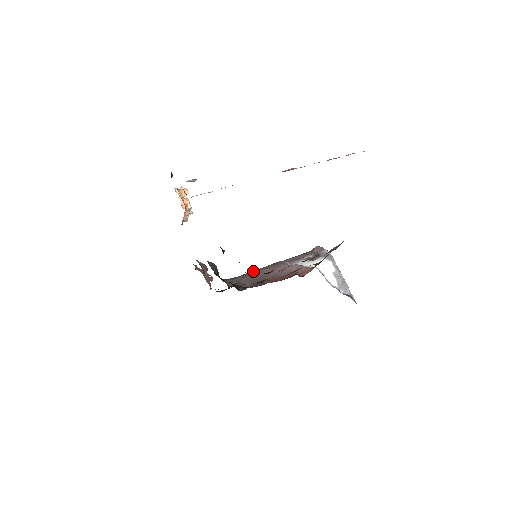
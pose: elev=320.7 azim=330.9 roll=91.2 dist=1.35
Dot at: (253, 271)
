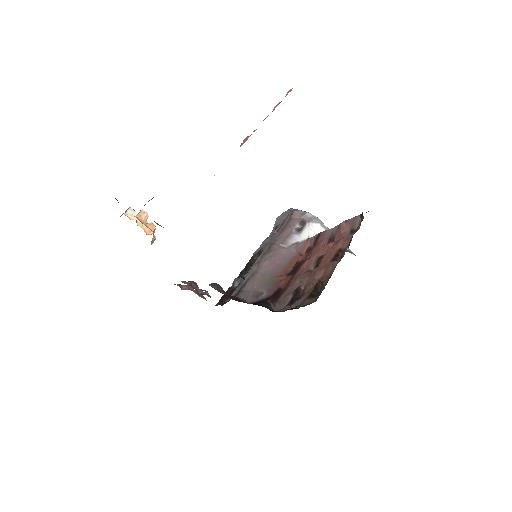
Dot at: (254, 270)
